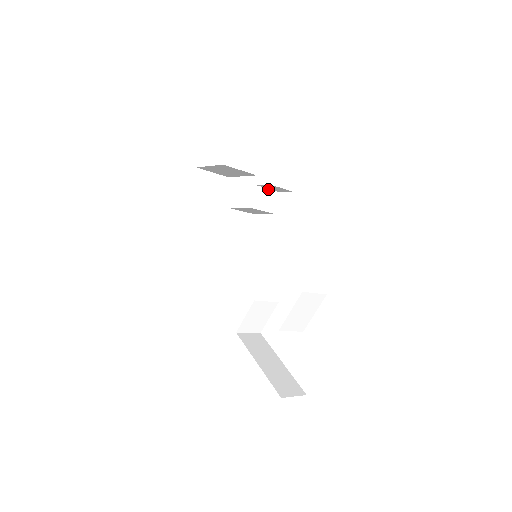
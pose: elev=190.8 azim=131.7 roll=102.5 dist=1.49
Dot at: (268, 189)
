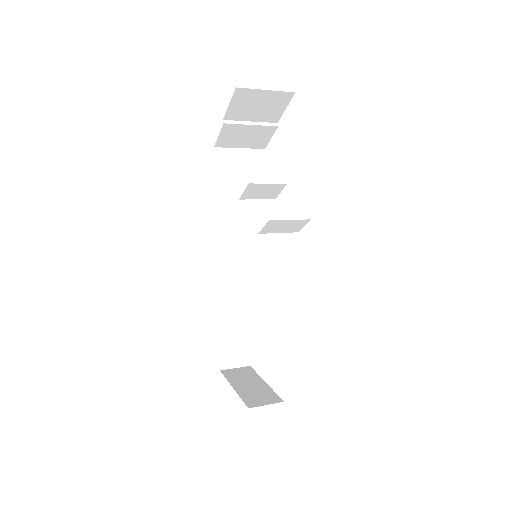
Dot at: (290, 220)
